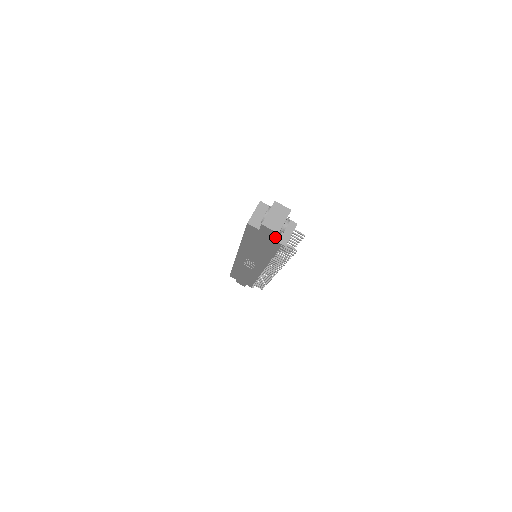
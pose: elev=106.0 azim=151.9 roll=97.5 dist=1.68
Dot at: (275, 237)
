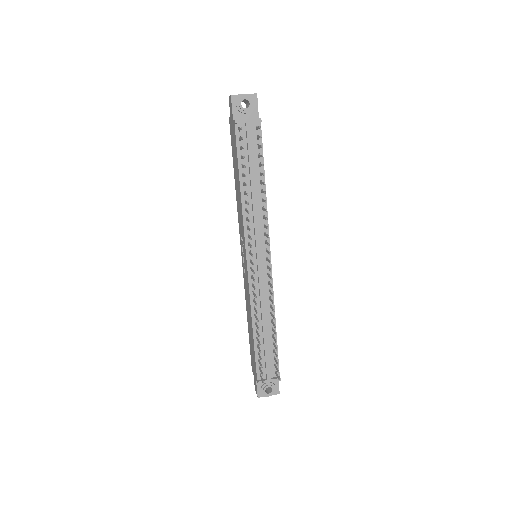
Dot at: (232, 111)
